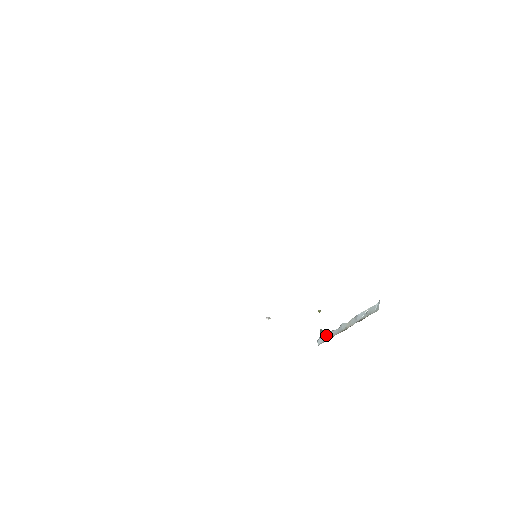
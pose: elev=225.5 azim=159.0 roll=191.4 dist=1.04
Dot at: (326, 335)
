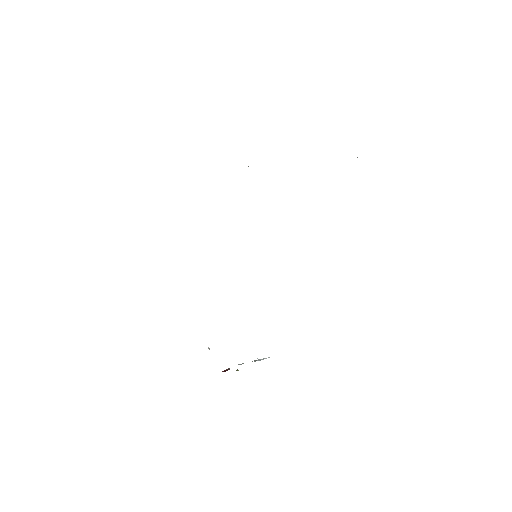
Dot at: occluded
